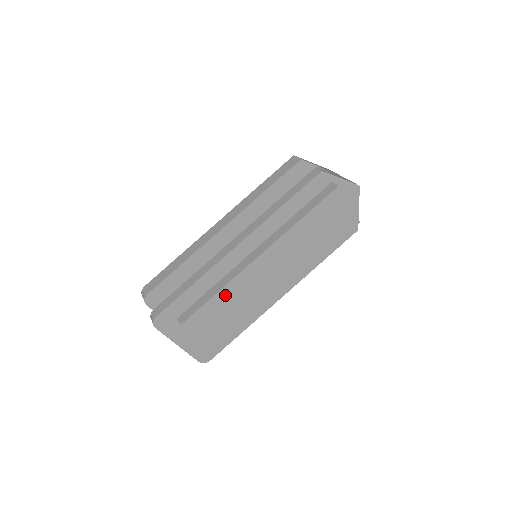
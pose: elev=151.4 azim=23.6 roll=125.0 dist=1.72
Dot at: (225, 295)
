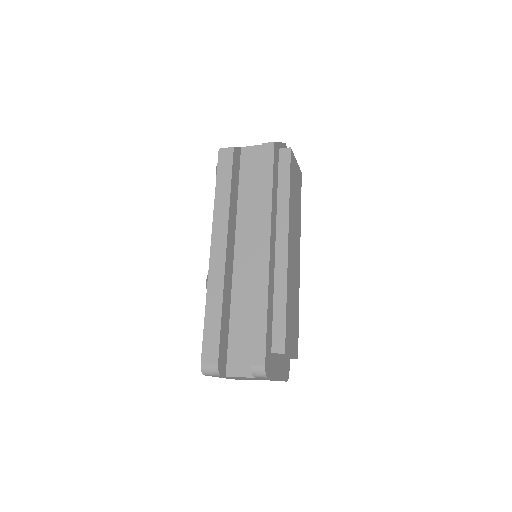
Dot at: (288, 298)
